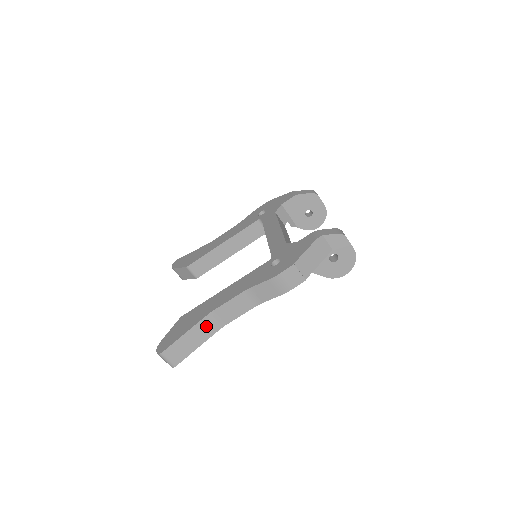
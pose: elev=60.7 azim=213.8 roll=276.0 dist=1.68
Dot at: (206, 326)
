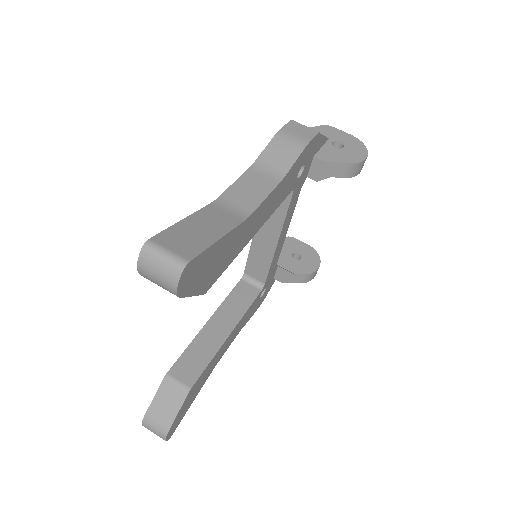
Dot at: (218, 215)
